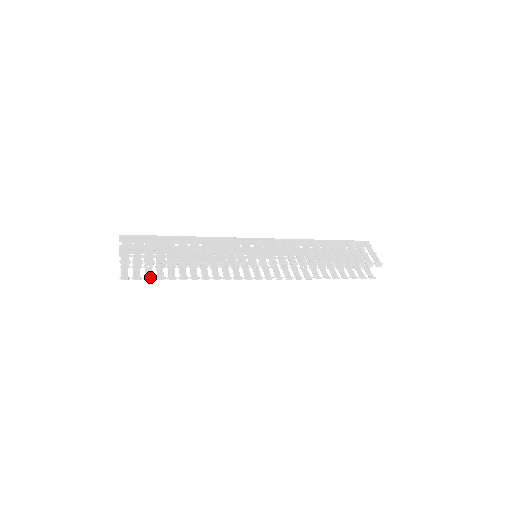
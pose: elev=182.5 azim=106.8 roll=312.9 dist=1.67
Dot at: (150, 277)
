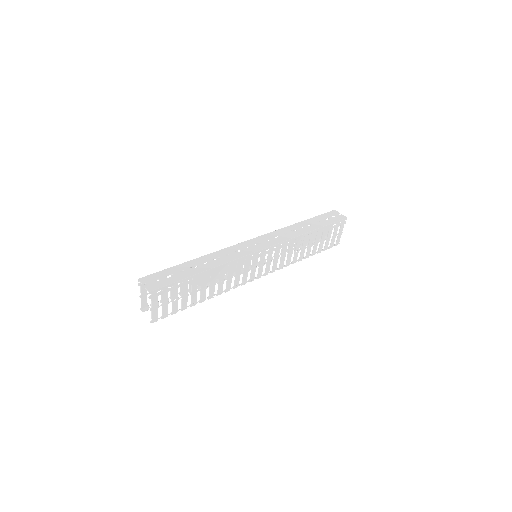
Dot at: occluded
